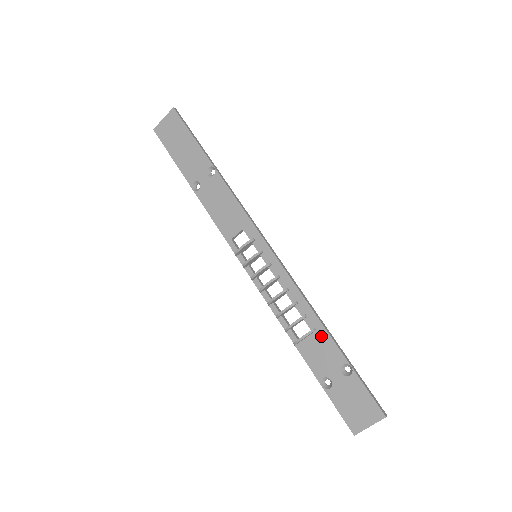
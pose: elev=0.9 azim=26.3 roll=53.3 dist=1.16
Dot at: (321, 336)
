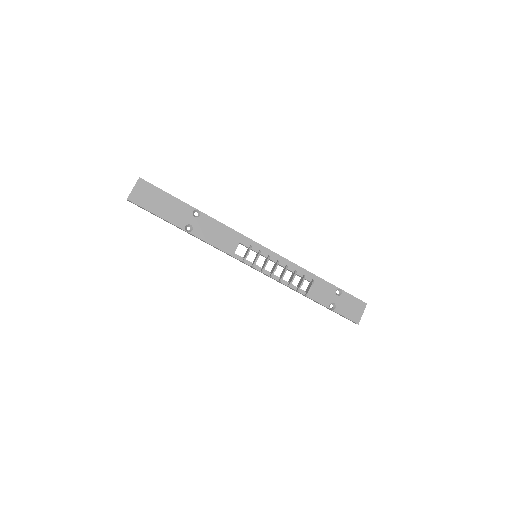
Dot at: (318, 282)
